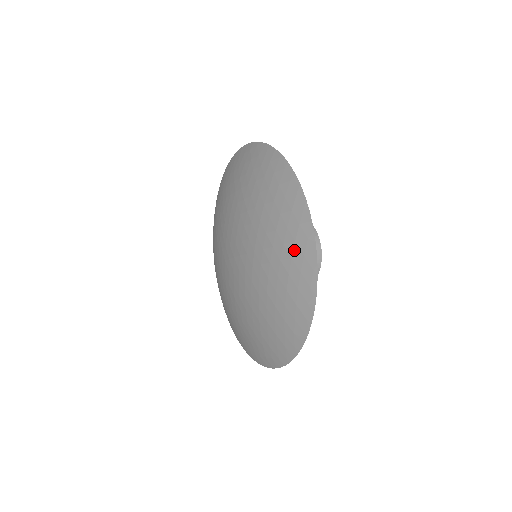
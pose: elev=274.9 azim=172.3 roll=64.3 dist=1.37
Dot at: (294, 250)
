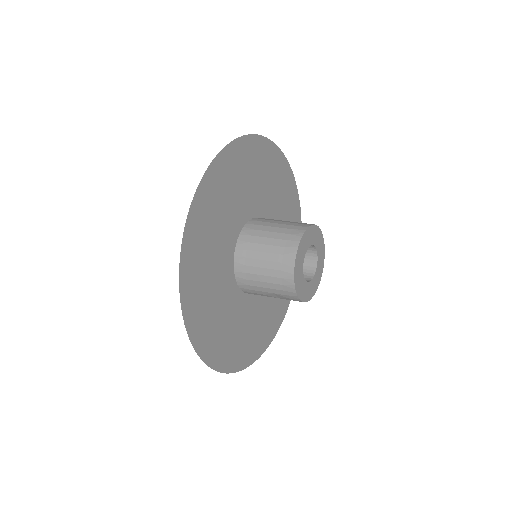
Dot at: occluded
